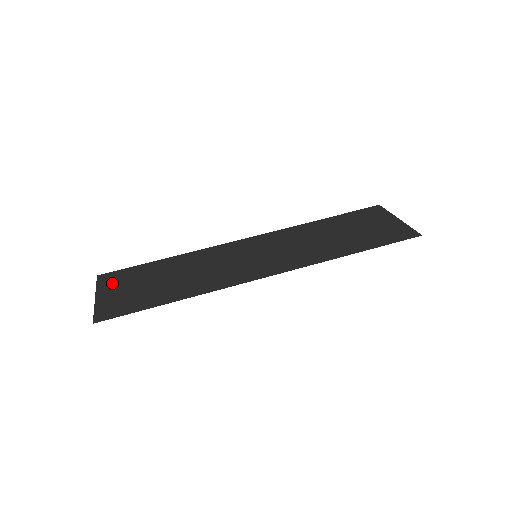
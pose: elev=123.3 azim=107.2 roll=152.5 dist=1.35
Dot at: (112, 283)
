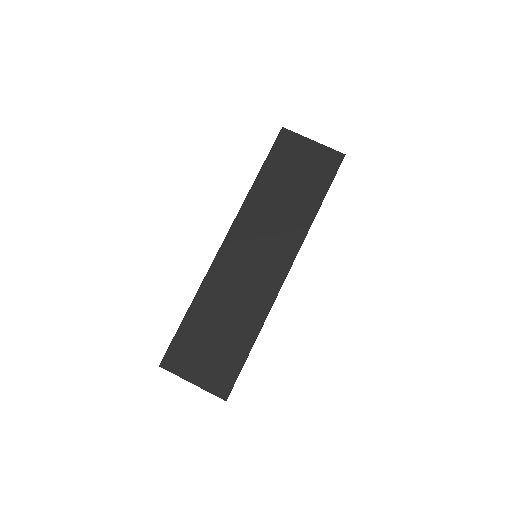
Dot at: (184, 363)
